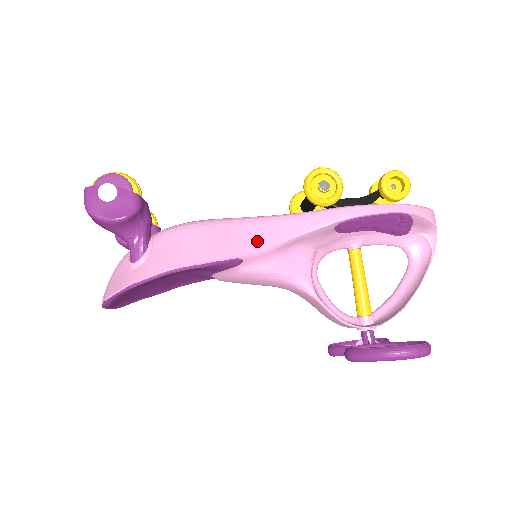
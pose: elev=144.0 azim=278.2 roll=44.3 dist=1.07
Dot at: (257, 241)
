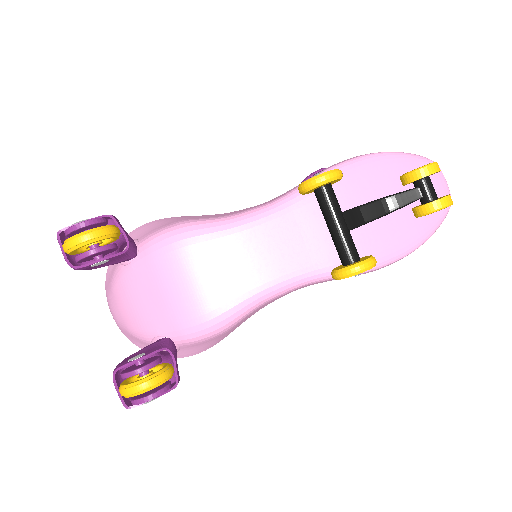
Dot at: (271, 302)
